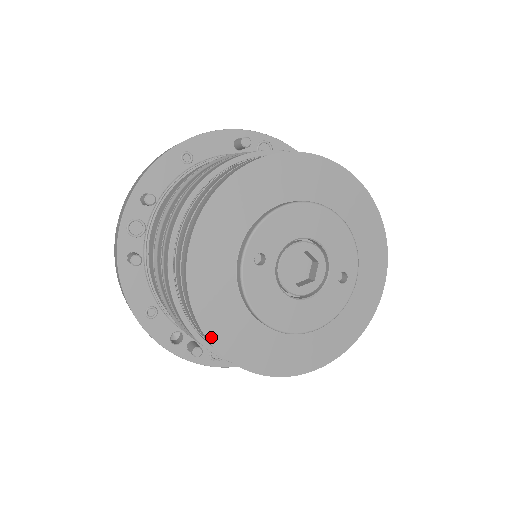
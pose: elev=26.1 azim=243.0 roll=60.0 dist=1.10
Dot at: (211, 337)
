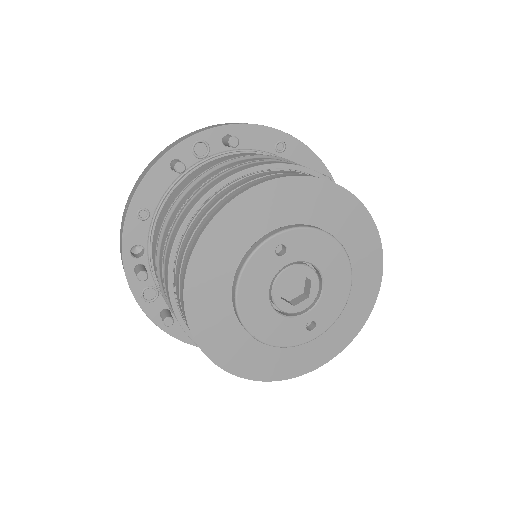
Dot at: (192, 264)
